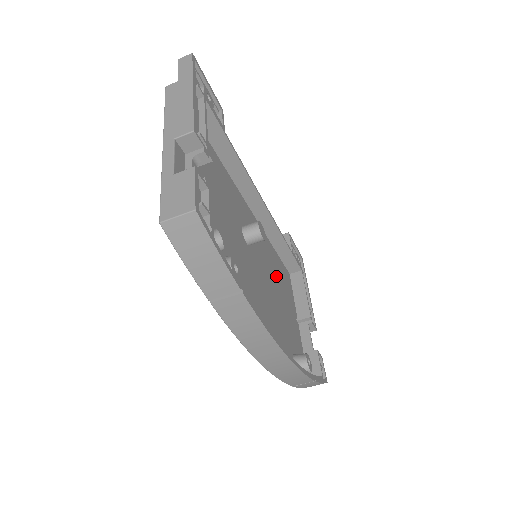
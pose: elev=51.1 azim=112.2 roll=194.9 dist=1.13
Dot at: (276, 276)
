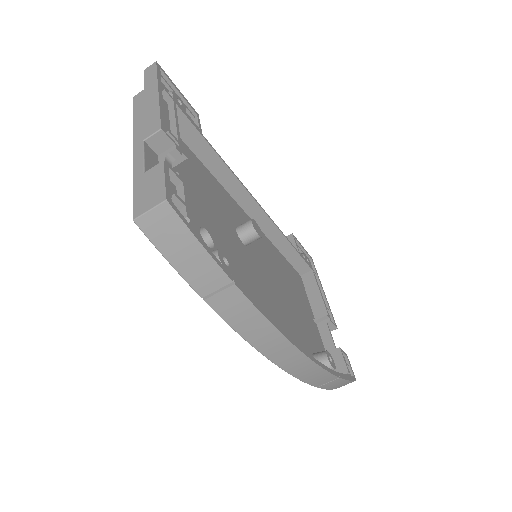
Dot at: (283, 277)
